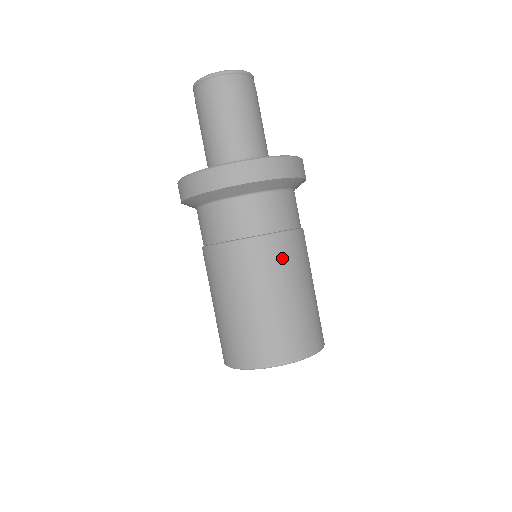
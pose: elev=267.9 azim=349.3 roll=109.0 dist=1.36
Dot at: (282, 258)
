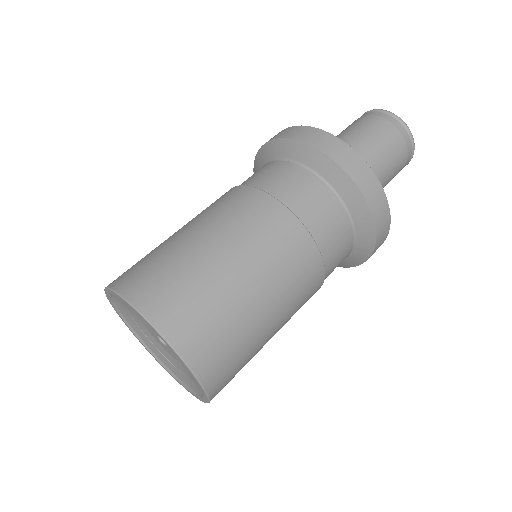
Dot at: (299, 274)
